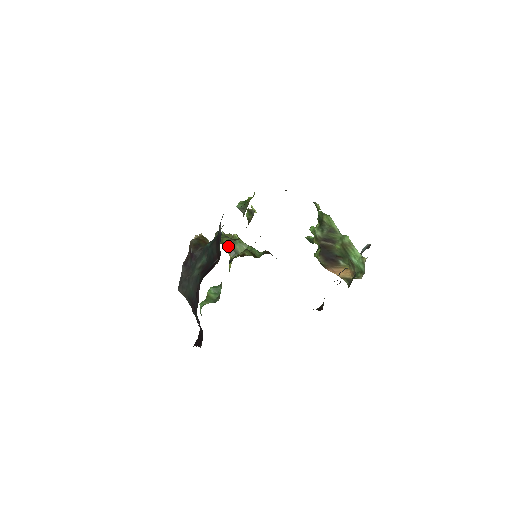
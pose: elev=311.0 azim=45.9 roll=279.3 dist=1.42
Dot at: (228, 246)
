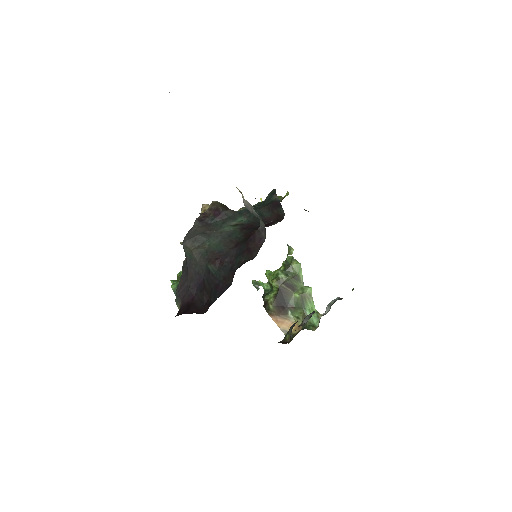
Dot at: occluded
